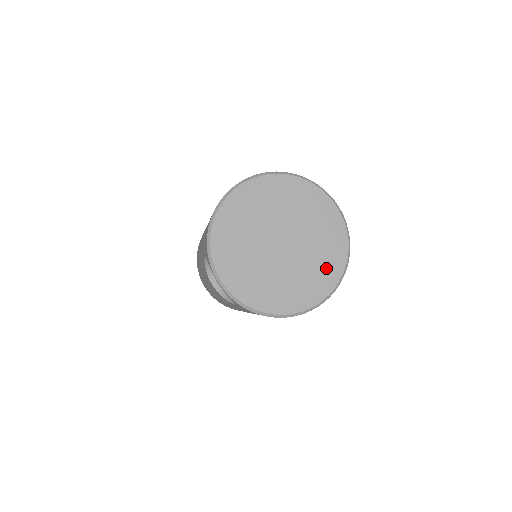
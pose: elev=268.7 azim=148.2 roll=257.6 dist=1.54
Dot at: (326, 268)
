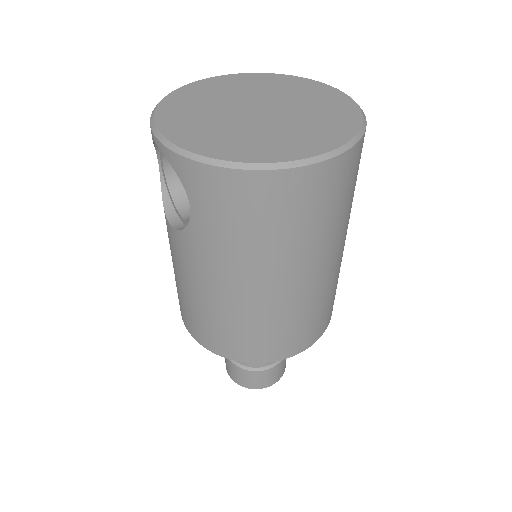
Dot at: (327, 129)
